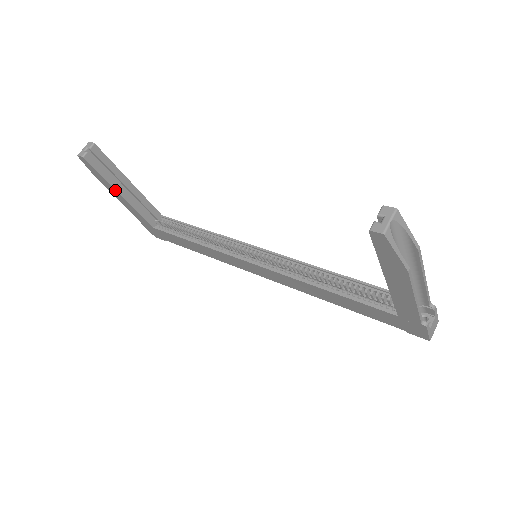
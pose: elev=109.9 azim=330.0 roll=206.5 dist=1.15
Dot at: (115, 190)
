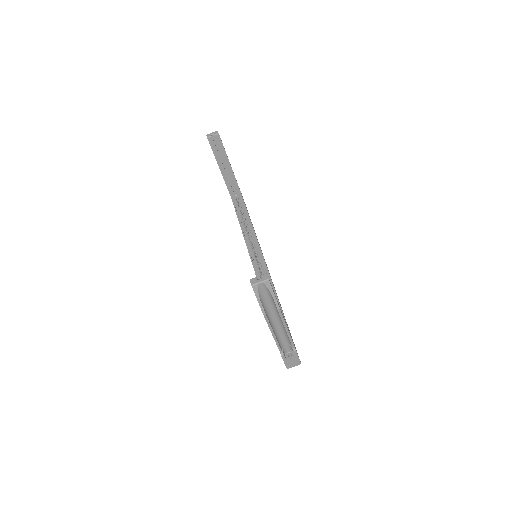
Dot at: (218, 165)
